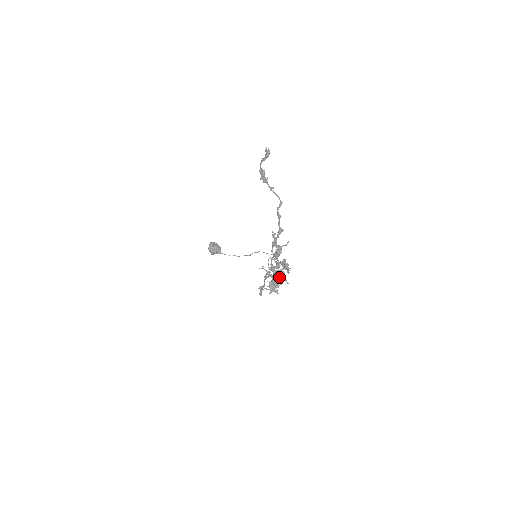
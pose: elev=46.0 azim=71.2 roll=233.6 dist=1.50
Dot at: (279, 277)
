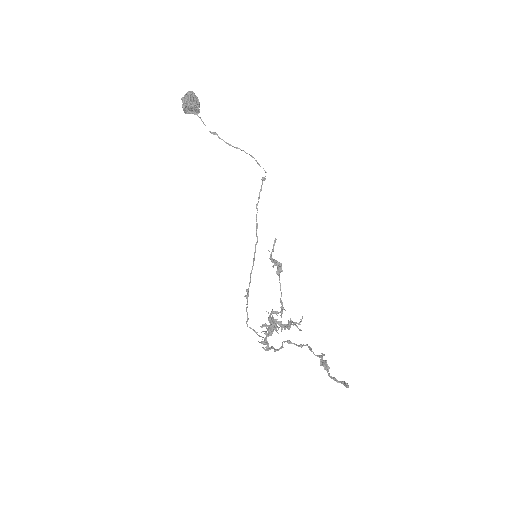
Dot at: occluded
